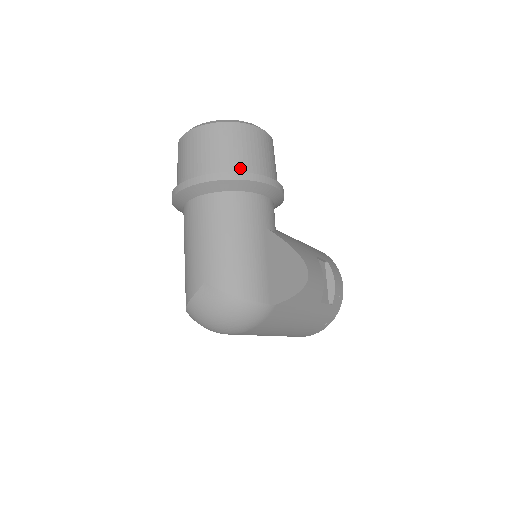
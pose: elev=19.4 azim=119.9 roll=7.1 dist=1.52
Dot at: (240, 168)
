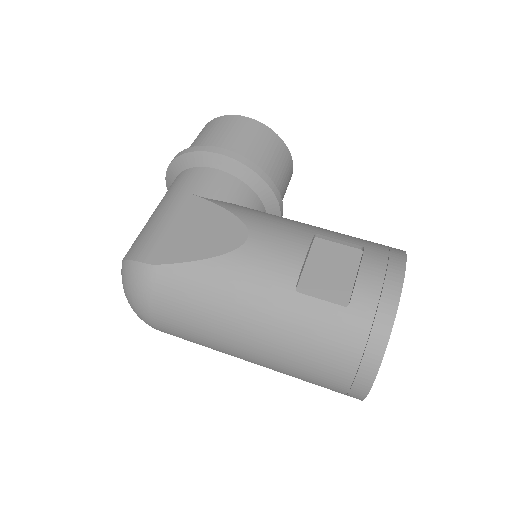
Dot at: occluded
